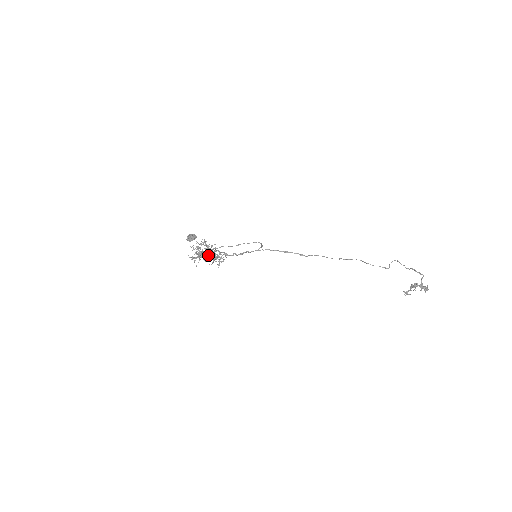
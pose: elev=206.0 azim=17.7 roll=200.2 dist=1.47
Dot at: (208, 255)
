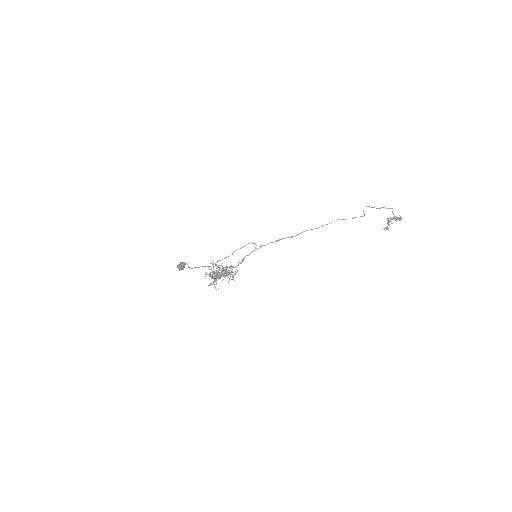
Dot at: (222, 275)
